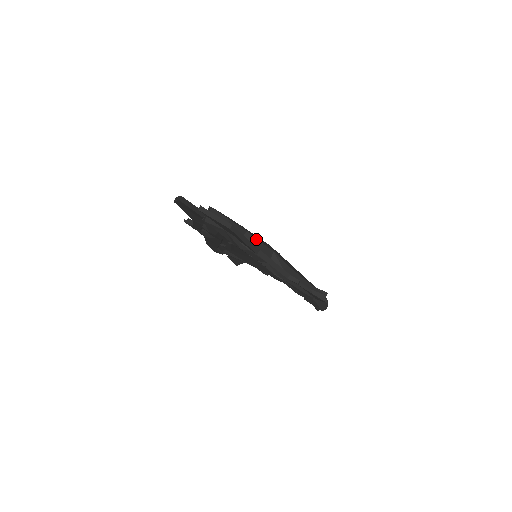
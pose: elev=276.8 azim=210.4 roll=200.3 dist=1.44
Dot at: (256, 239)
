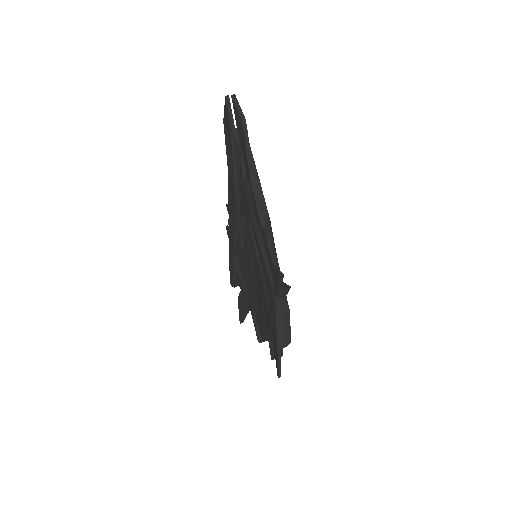
Dot at: occluded
